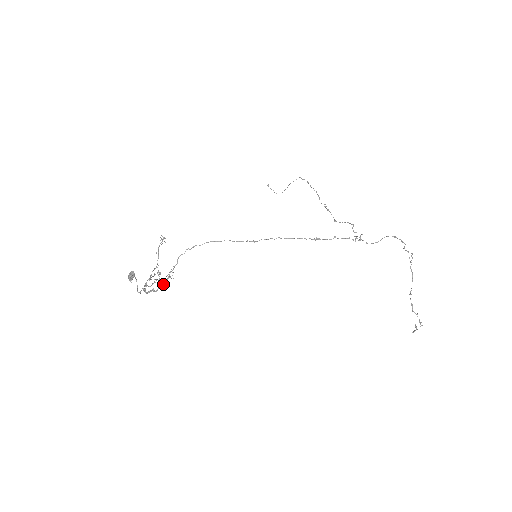
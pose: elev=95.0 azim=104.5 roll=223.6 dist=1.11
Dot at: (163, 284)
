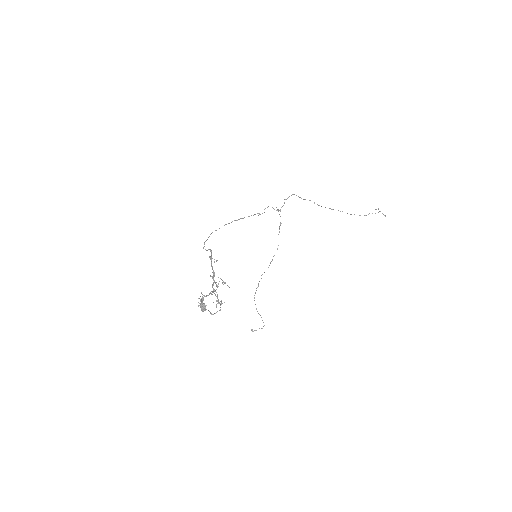
Dot at: (210, 250)
